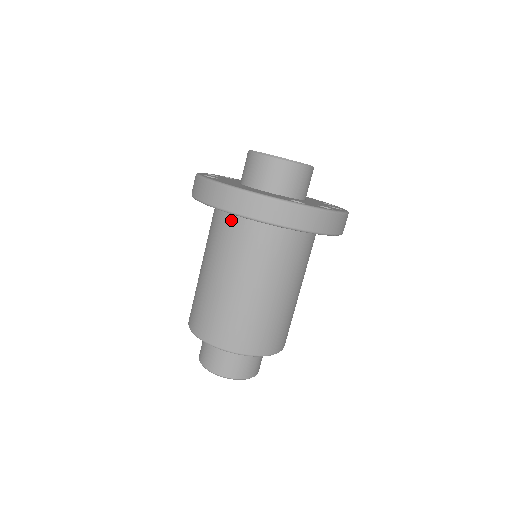
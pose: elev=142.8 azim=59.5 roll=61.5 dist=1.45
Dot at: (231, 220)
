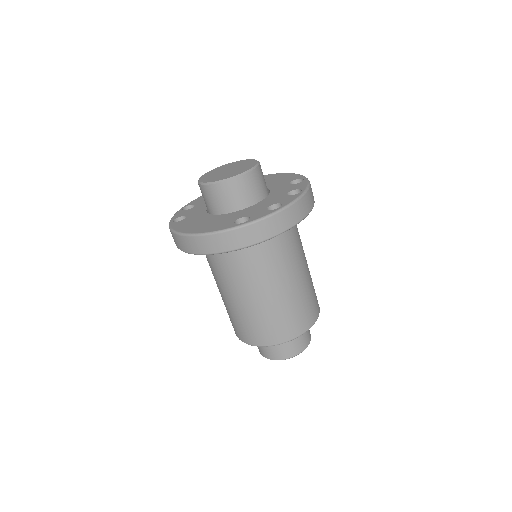
Dot at: occluded
